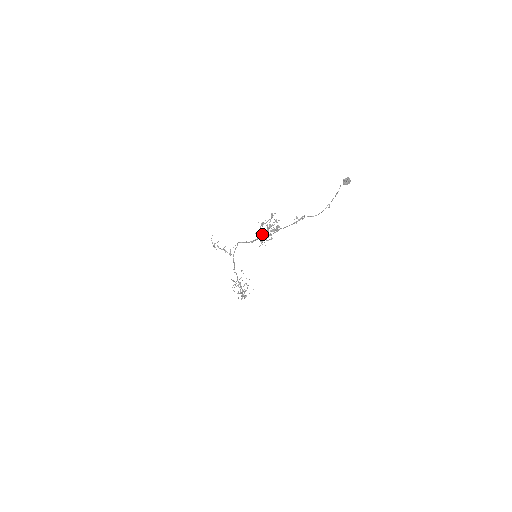
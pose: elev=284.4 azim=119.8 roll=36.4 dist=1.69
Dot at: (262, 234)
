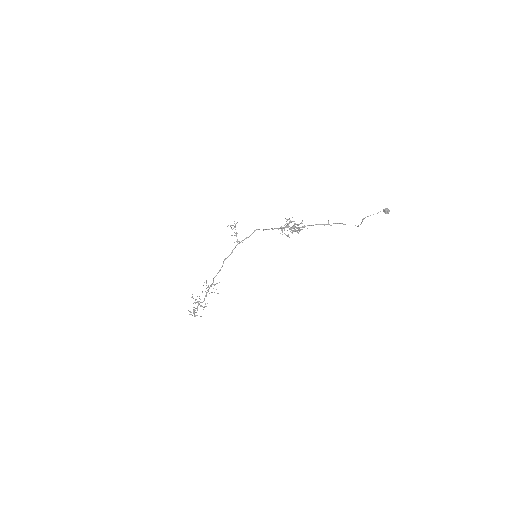
Dot at: (287, 225)
